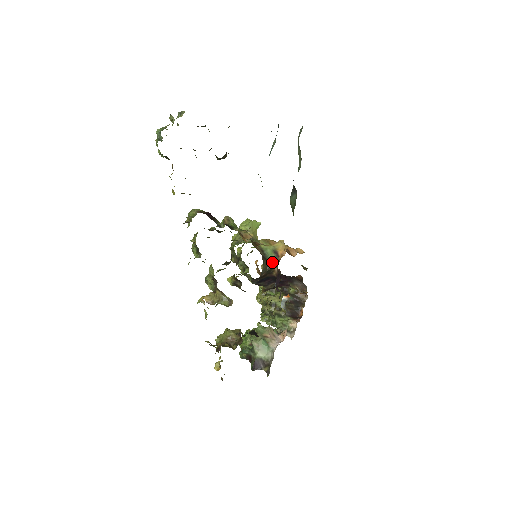
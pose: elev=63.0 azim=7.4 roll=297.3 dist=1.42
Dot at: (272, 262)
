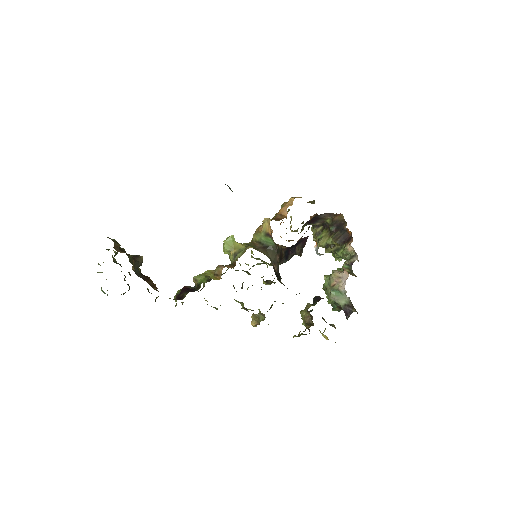
Dot at: (272, 244)
